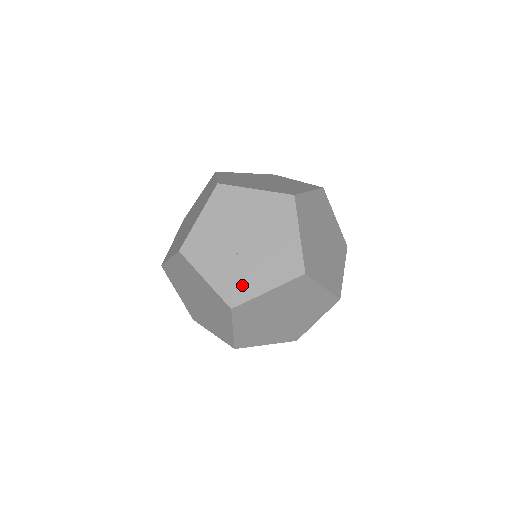
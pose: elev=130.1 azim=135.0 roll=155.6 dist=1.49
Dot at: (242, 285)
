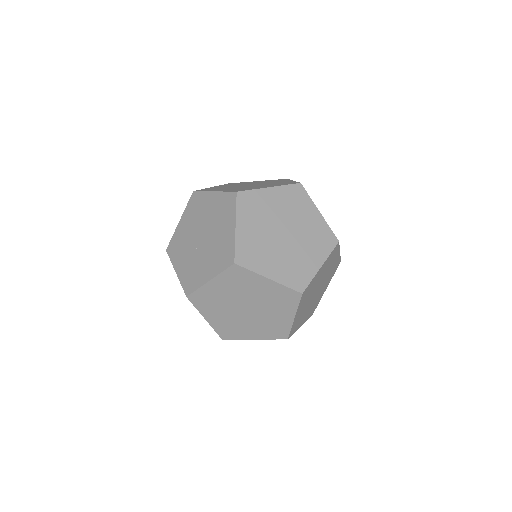
Dot at: (195, 276)
